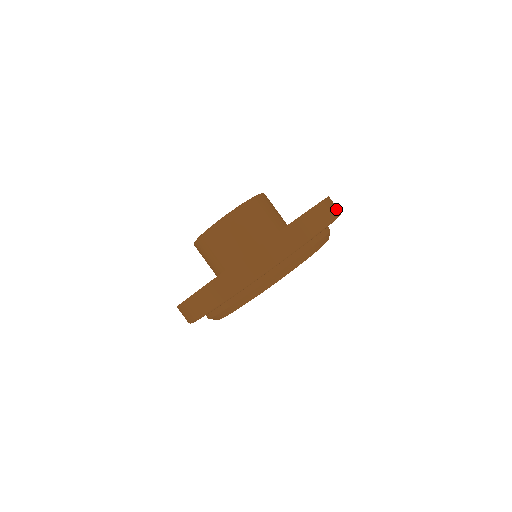
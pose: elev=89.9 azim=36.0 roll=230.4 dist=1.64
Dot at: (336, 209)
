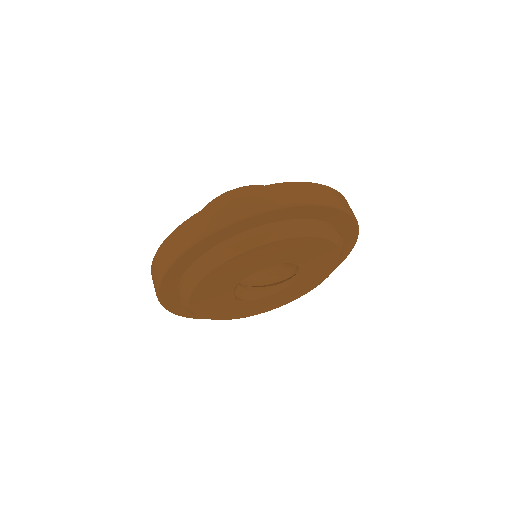
Dot at: (313, 196)
